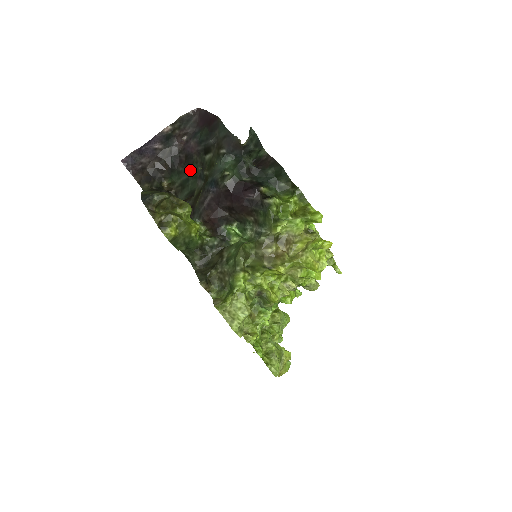
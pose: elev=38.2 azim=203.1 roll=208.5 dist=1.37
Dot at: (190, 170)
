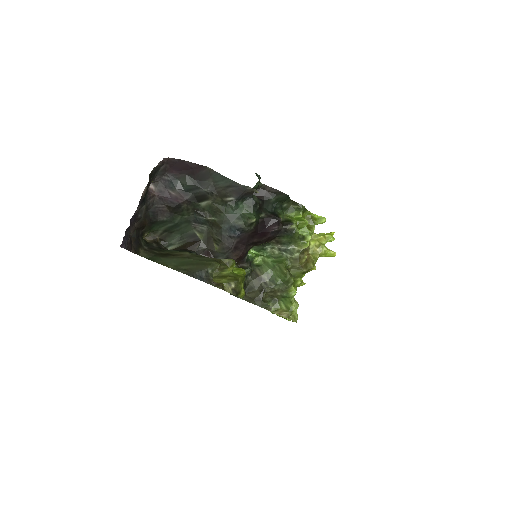
Dot at: (178, 217)
